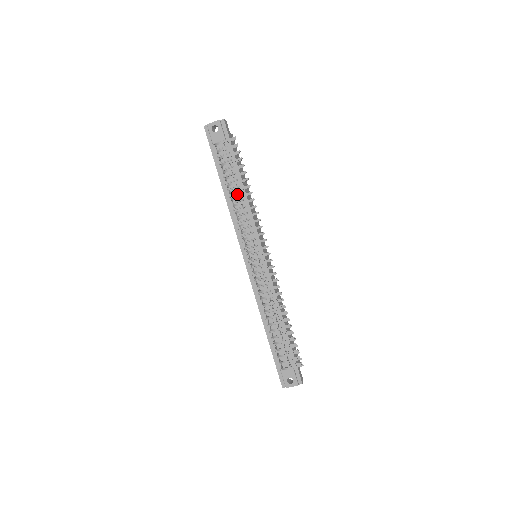
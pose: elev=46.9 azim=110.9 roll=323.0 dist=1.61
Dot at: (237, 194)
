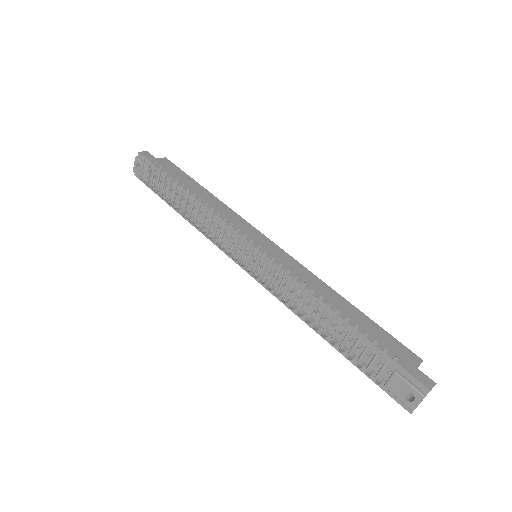
Dot at: occluded
